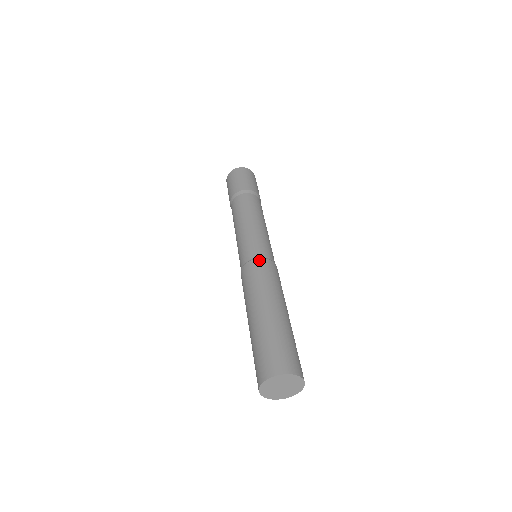
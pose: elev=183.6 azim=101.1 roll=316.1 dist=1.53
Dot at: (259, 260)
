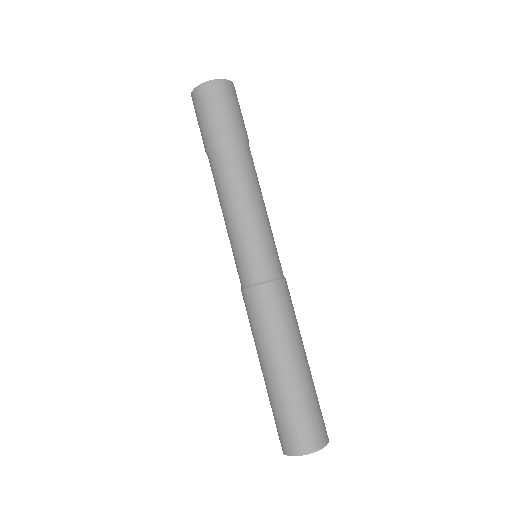
Dot at: (264, 287)
